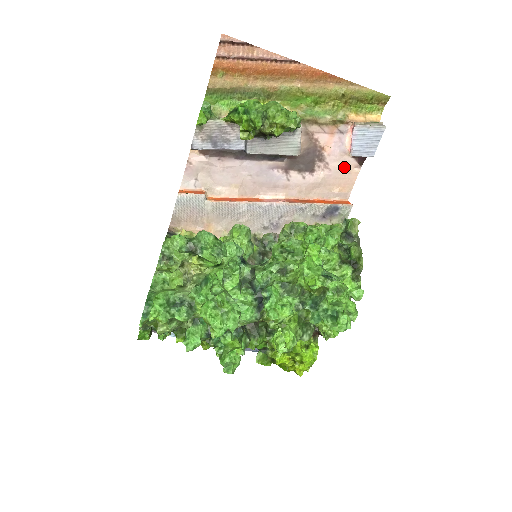
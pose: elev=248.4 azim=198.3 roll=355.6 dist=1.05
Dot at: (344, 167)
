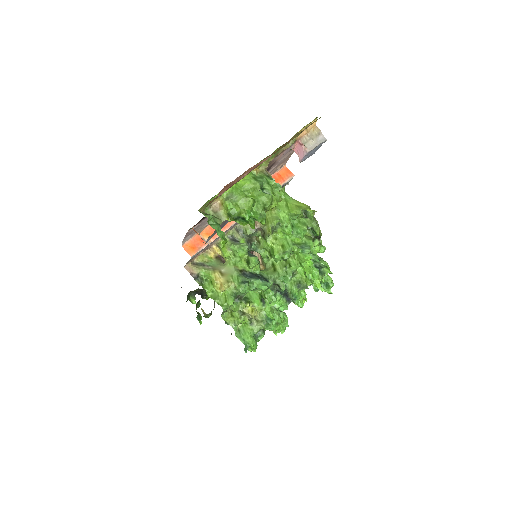
Dot at: (287, 156)
